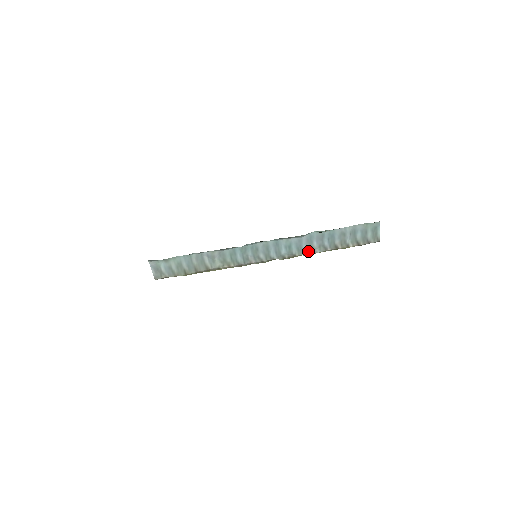
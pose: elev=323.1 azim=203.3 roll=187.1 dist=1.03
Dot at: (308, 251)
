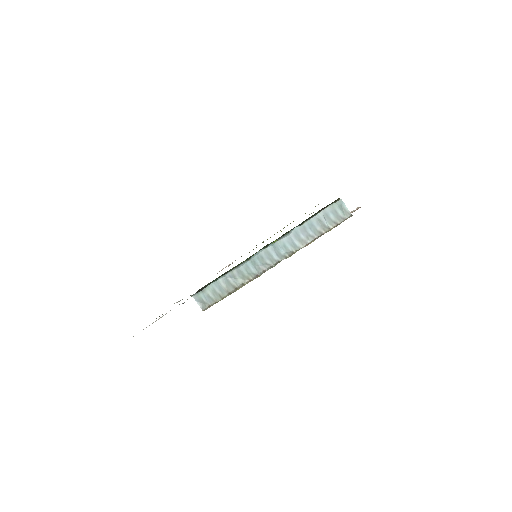
Dot at: (301, 245)
